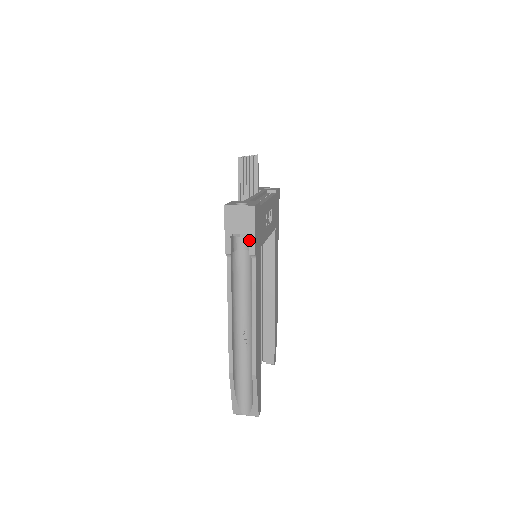
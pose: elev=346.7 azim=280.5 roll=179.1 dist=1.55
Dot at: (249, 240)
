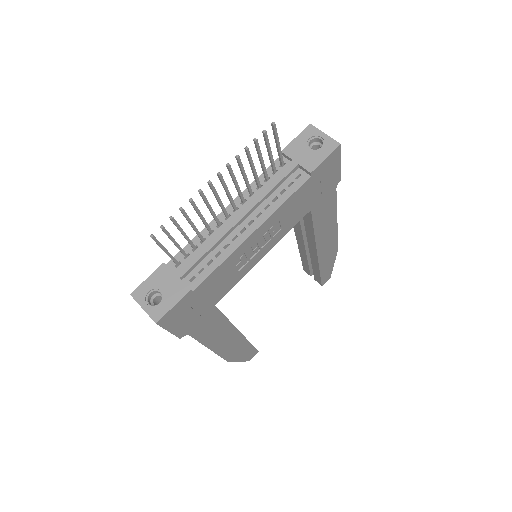
Dot at: occluded
